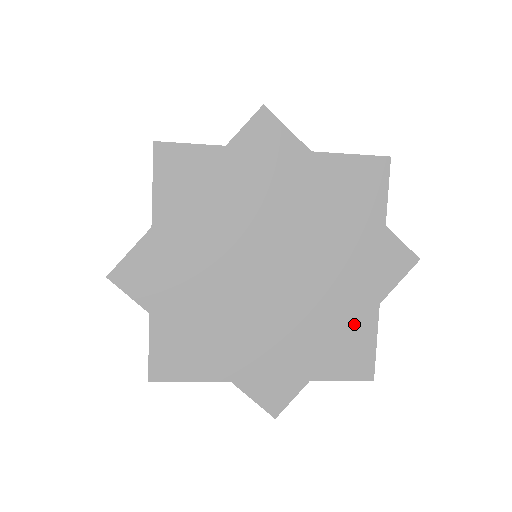
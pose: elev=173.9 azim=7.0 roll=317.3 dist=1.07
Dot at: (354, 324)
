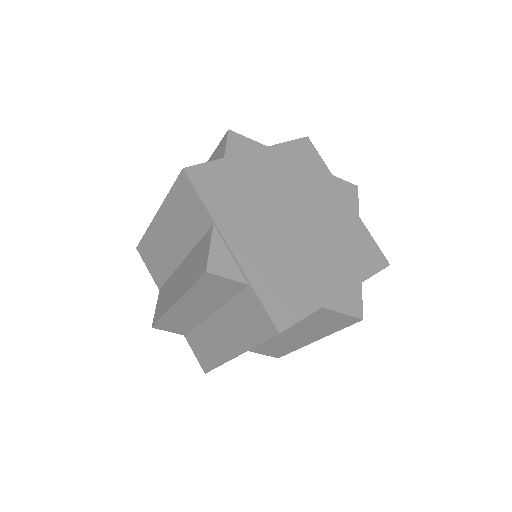
Dot at: (303, 294)
